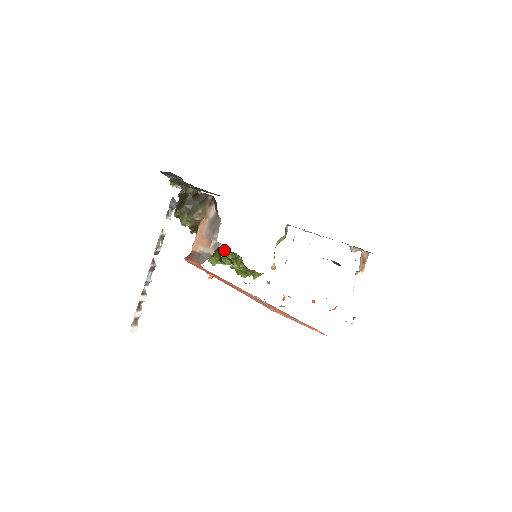
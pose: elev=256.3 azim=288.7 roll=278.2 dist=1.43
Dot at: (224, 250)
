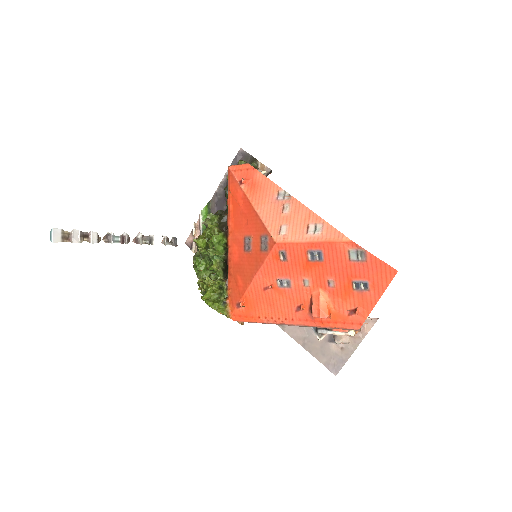
Dot at: (204, 275)
